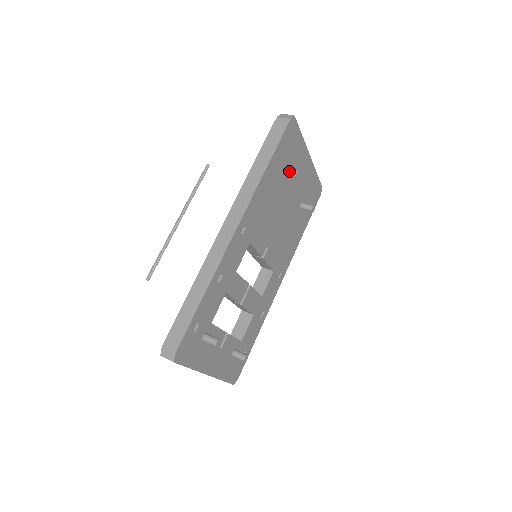
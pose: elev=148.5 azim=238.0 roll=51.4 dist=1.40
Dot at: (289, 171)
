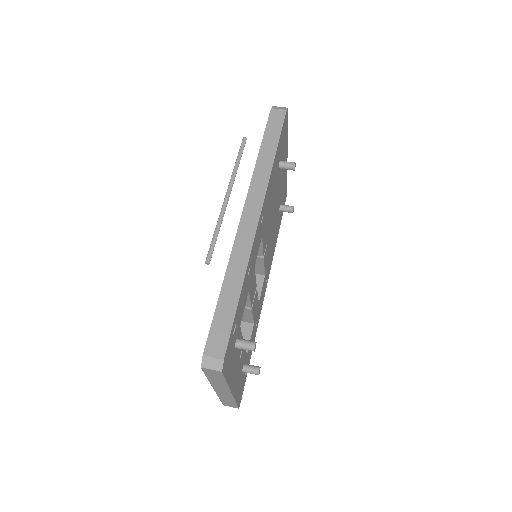
Dot at: (287, 163)
